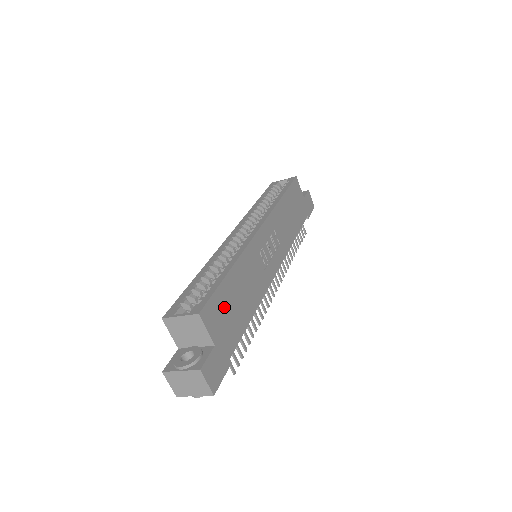
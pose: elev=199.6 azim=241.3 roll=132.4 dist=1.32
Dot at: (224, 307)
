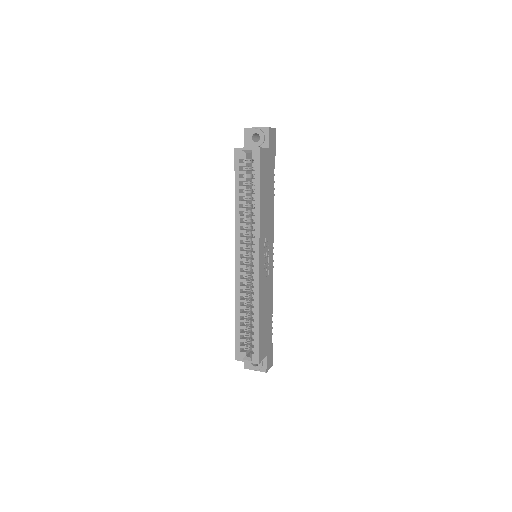
Dot at: (263, 338)
